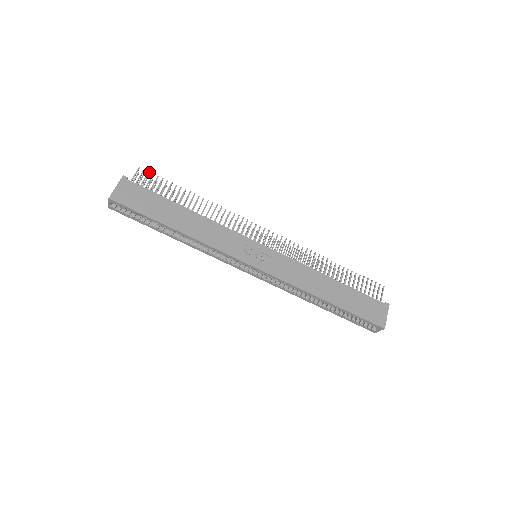
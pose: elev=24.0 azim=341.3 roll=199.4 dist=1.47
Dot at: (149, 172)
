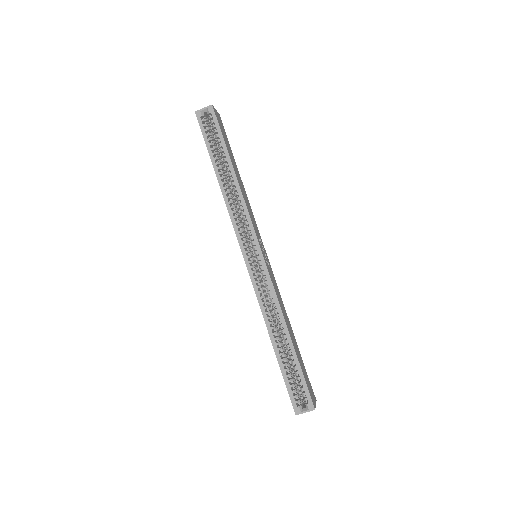
Dot at: occluded
